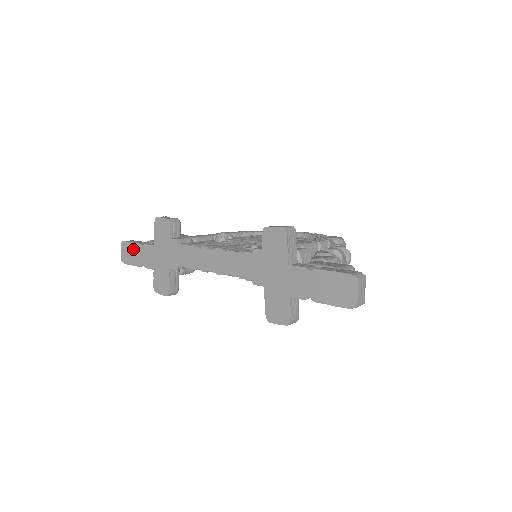
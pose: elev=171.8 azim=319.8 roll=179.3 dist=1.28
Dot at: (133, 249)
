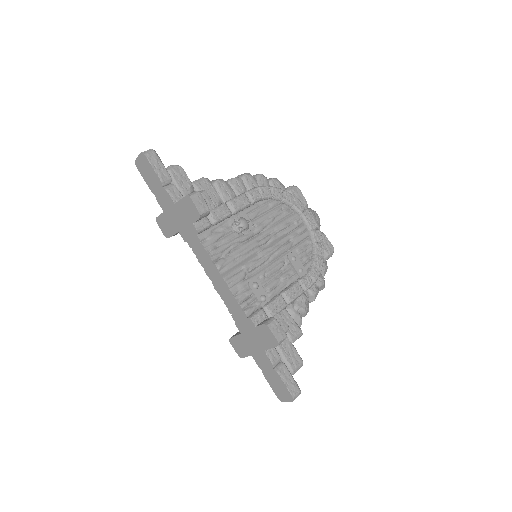
Dot at: (152, 175)
